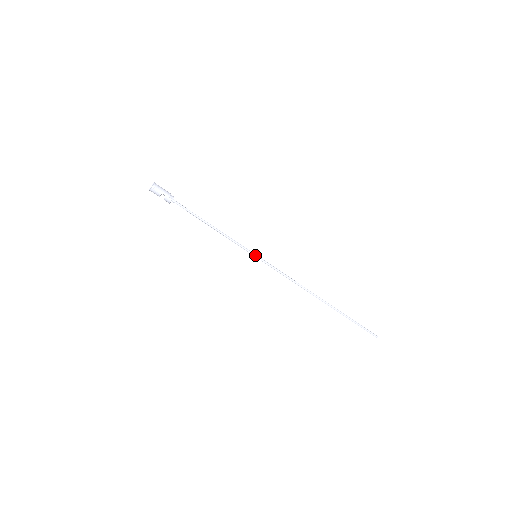
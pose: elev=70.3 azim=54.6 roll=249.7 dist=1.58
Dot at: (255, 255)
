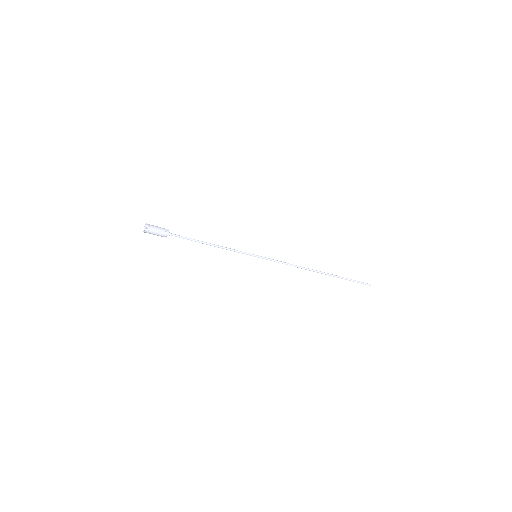
Dot at: occluded
